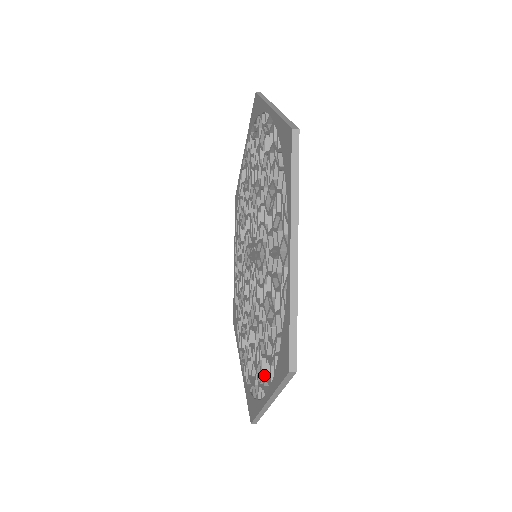
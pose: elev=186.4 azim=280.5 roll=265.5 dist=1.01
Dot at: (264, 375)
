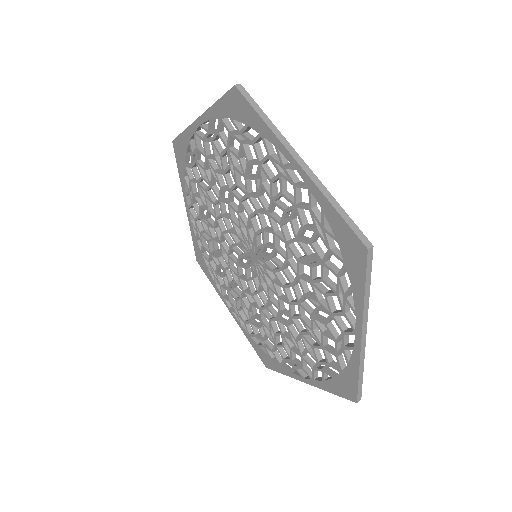
Dot at: (298, 364)
